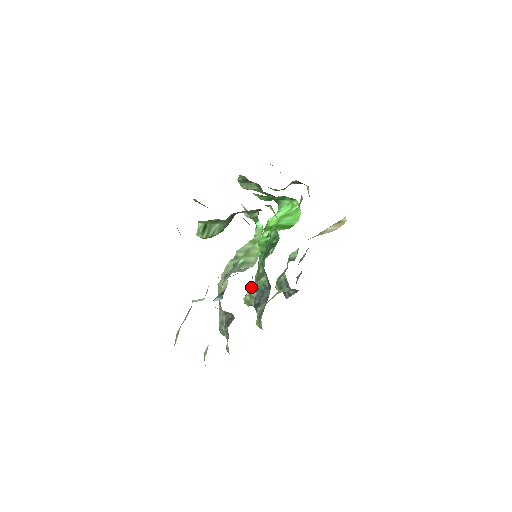
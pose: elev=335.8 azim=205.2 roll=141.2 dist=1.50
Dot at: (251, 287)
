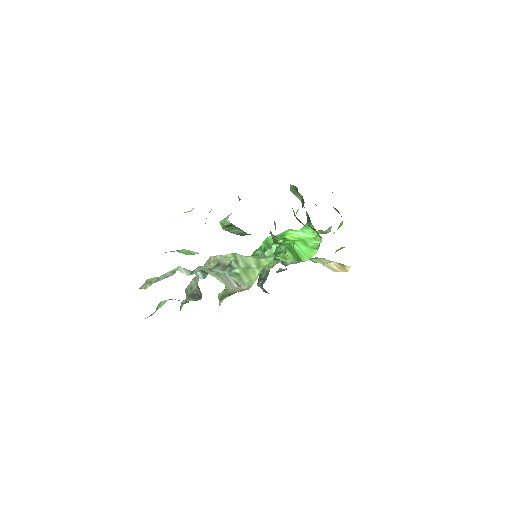
Dot at: occluded
